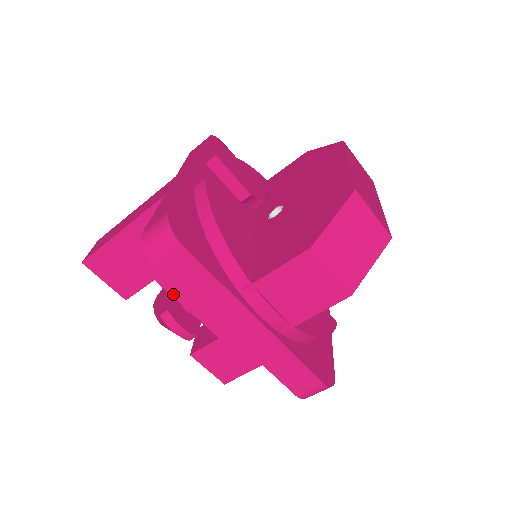
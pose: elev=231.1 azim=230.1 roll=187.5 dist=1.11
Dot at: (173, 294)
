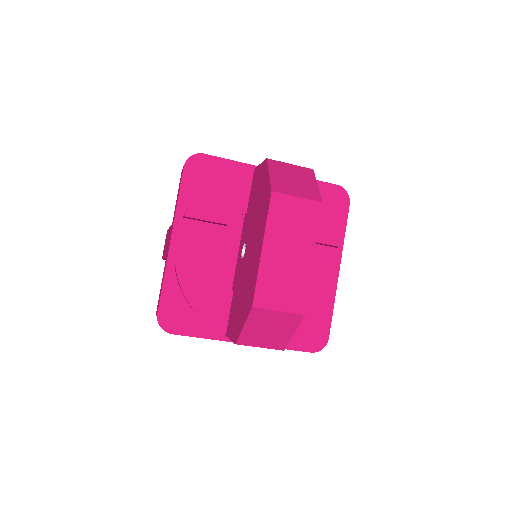
Dot at: occluded
